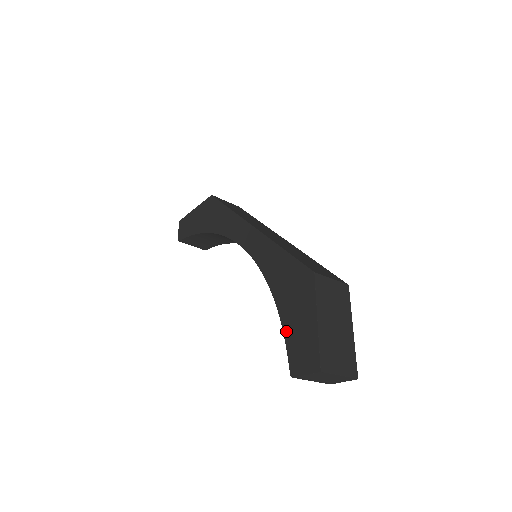
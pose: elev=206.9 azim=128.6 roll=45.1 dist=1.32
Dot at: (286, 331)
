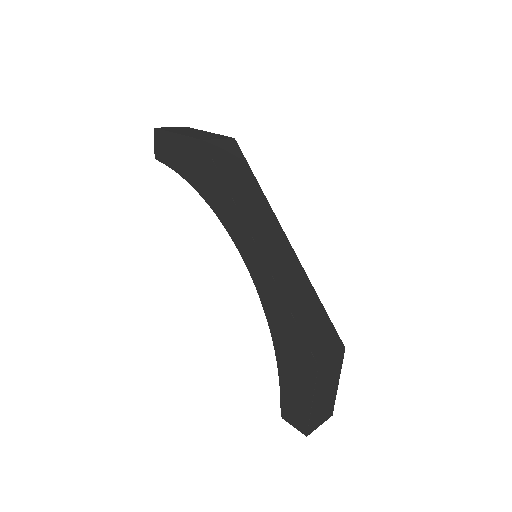
Dot at: (282, 384)
